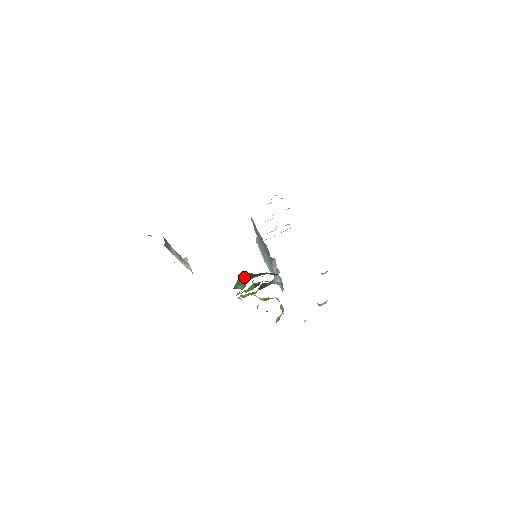
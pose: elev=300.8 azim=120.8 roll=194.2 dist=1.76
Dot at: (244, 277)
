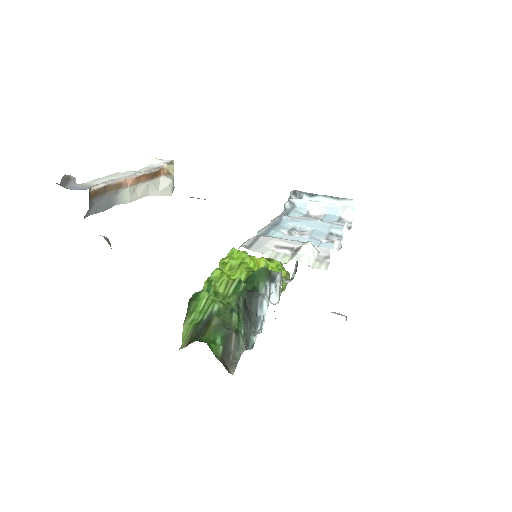
Dot at: (208, 301)
